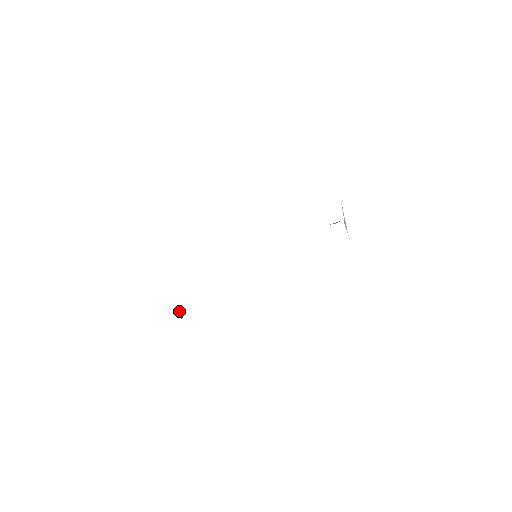
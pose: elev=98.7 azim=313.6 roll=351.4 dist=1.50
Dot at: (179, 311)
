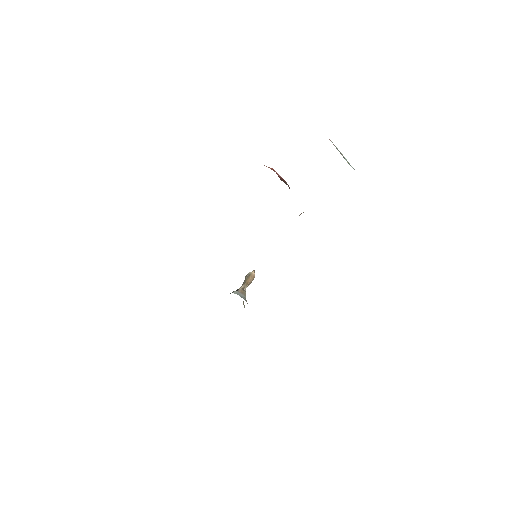
Dot at: (244, 284)
